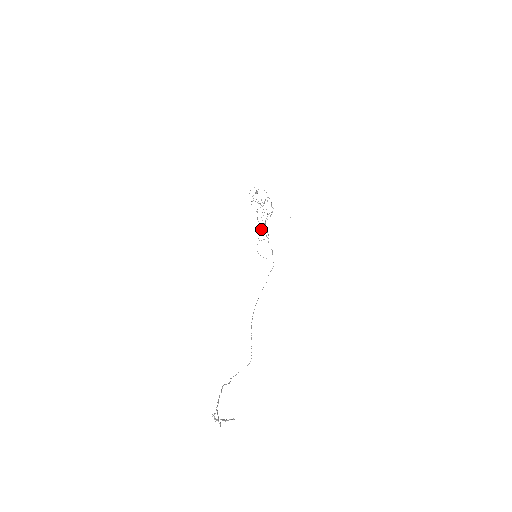
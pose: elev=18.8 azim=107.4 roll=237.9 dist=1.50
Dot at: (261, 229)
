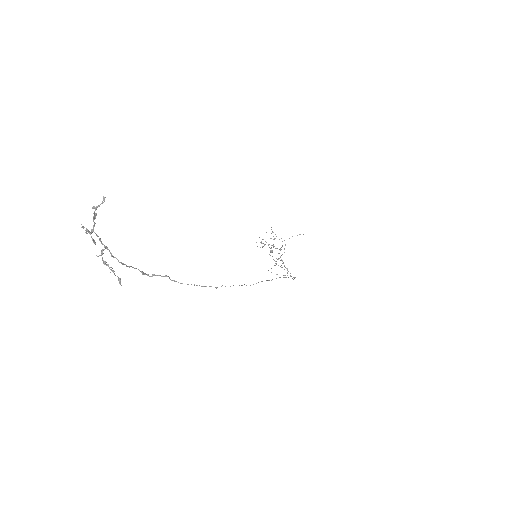
Dot at: (275, 263)
